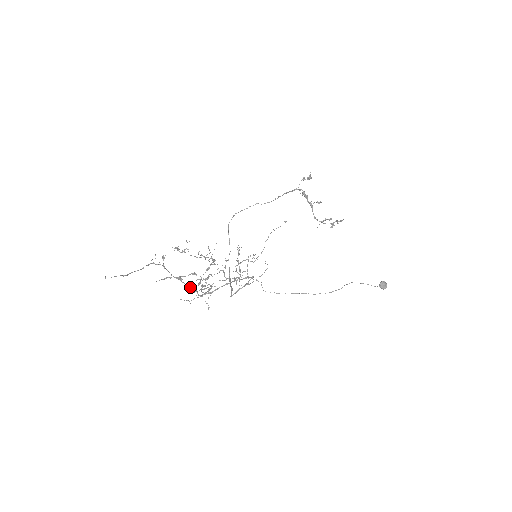
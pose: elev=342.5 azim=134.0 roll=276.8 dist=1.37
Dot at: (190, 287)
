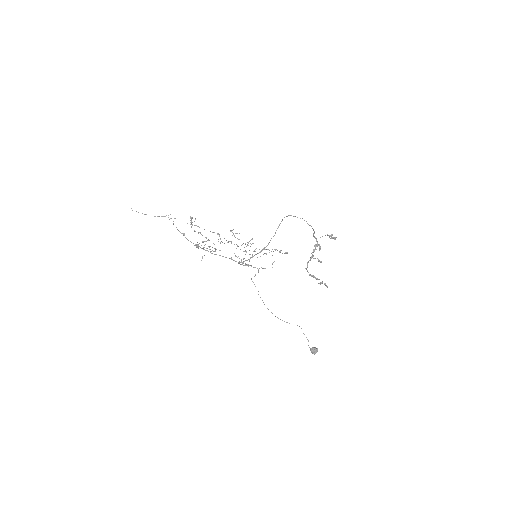
Dot at: occluded
